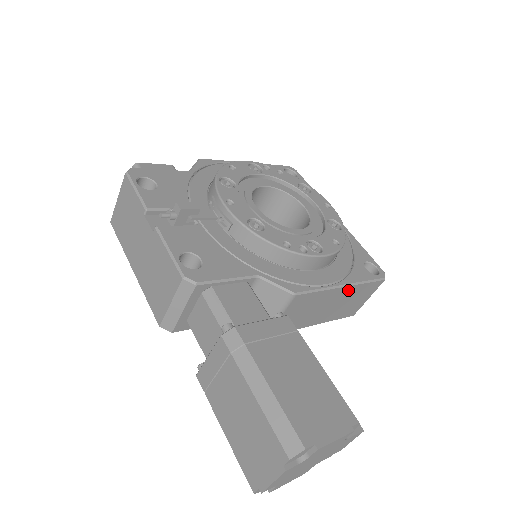
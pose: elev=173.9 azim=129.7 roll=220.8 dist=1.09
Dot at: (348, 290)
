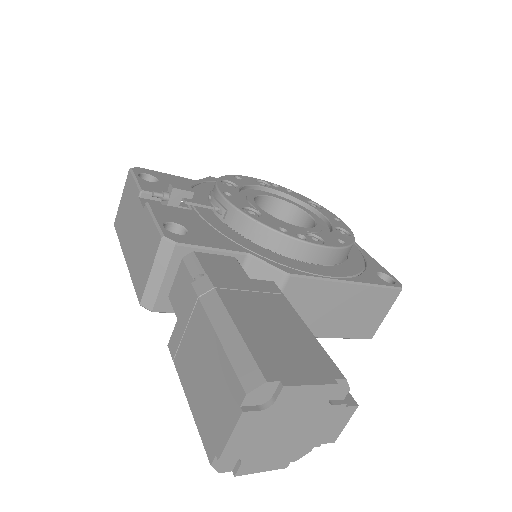
Dot at: (356, 291)
